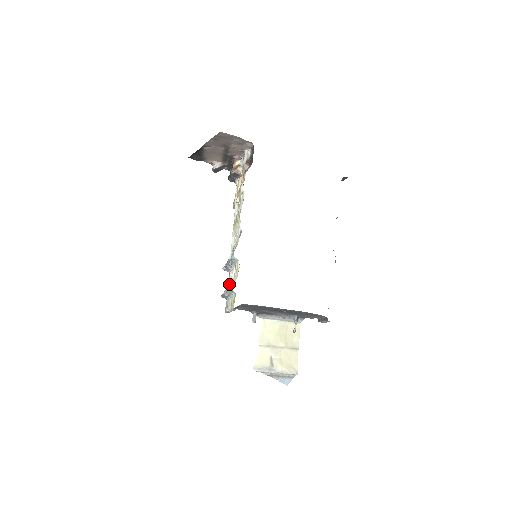
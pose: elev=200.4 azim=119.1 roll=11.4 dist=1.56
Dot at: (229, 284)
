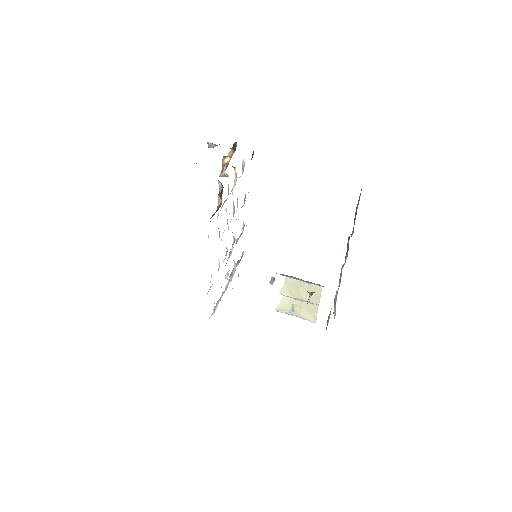
Dot at: (233, 272)
